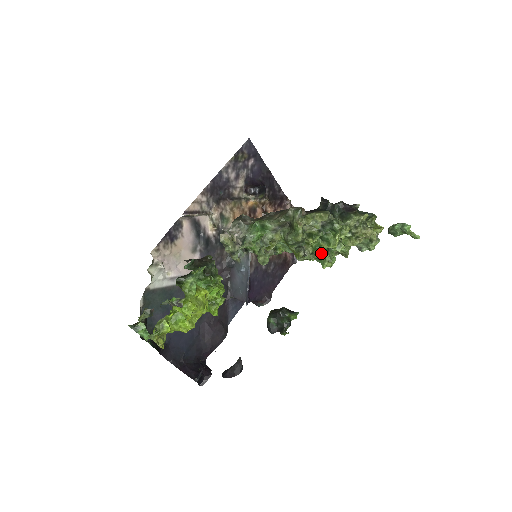
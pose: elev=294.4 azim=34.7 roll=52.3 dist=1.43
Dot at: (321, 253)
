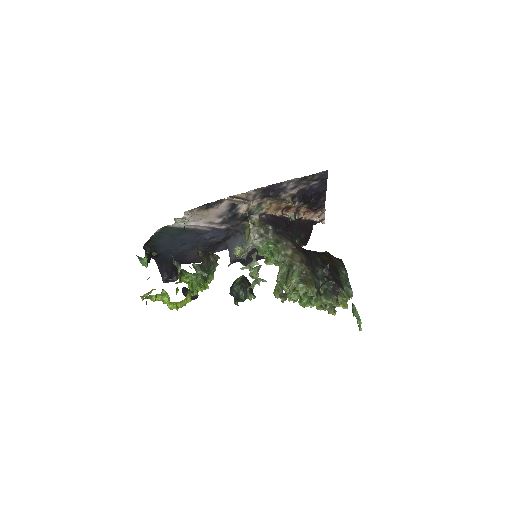
Dot at: (292, 299)
